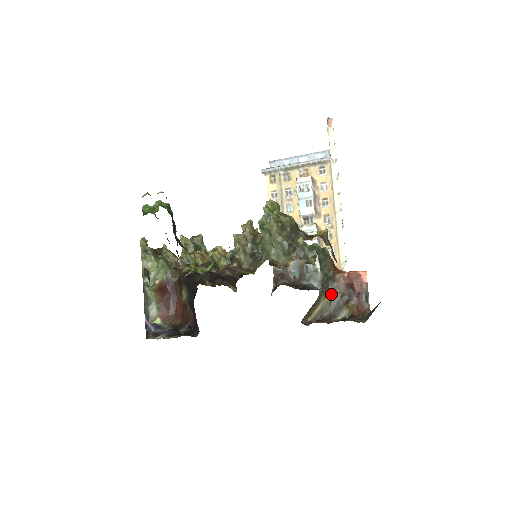
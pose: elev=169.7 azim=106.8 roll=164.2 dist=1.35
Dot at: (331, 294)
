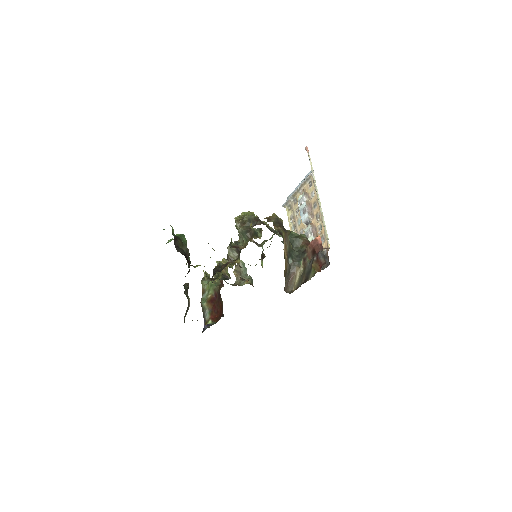
Dot at: (304, 264)
